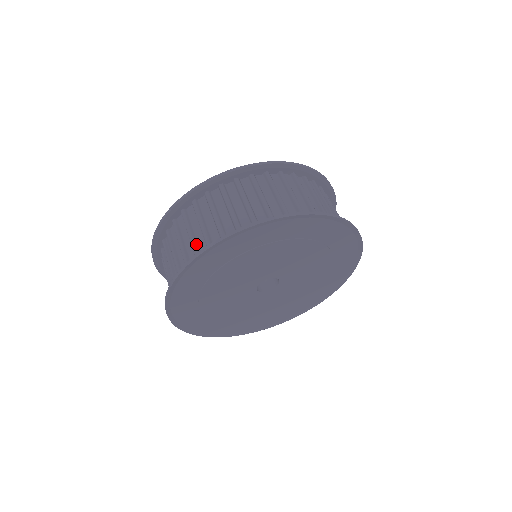
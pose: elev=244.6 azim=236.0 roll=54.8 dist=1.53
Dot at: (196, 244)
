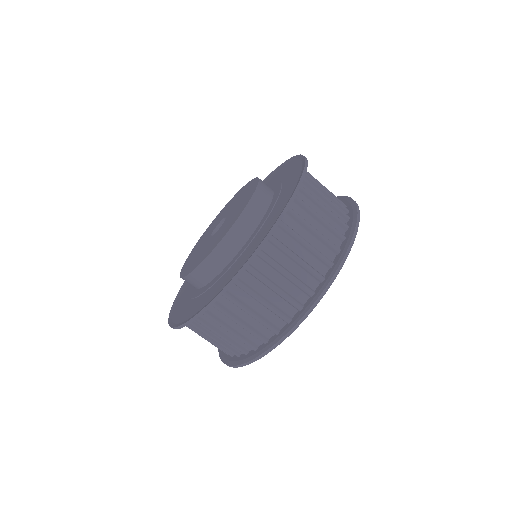
Dot at: (234, 343)
